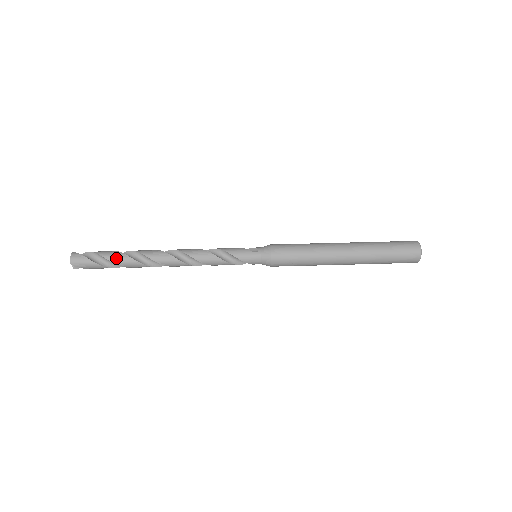
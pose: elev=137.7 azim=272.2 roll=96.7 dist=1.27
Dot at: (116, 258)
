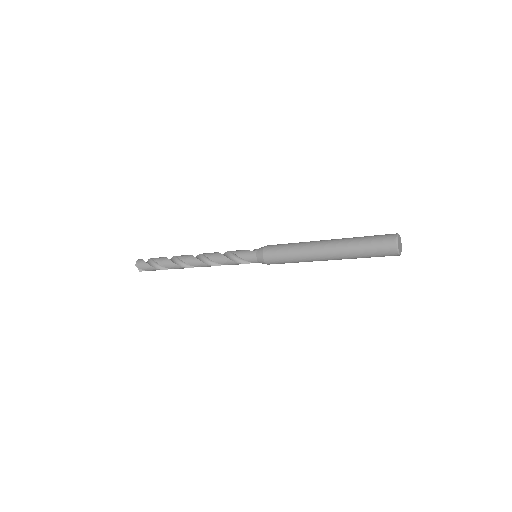
Dot at: (161, 261)
